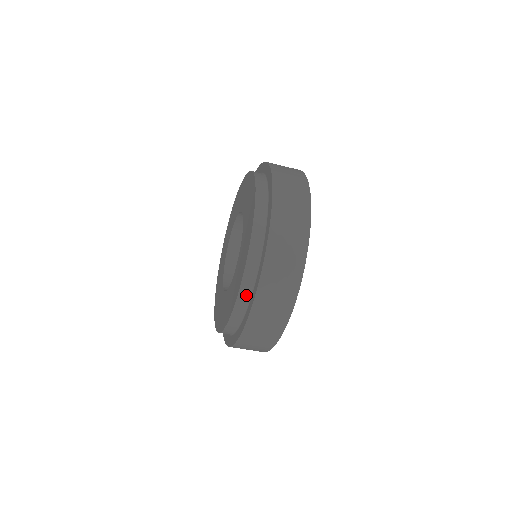
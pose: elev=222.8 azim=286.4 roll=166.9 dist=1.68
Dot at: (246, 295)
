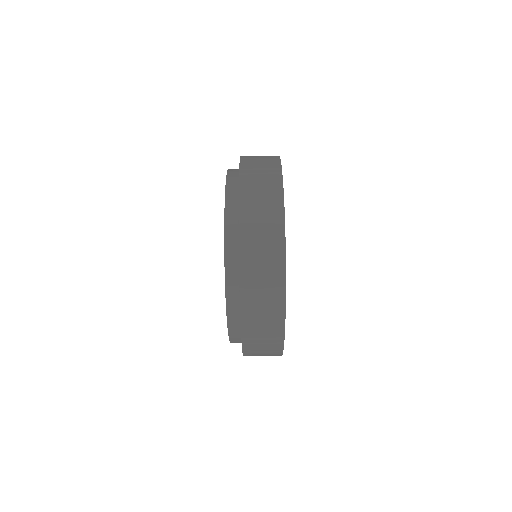
Dot at: occluded
